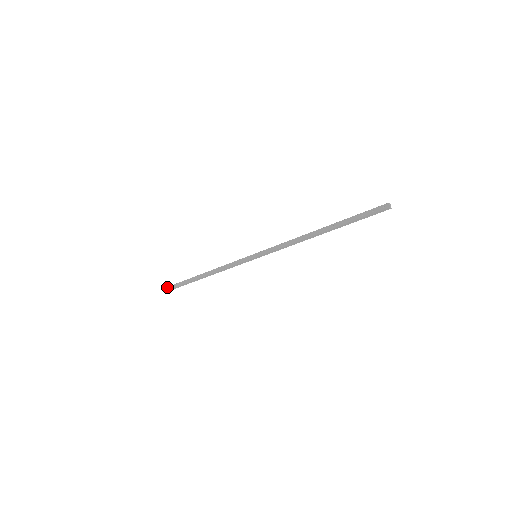
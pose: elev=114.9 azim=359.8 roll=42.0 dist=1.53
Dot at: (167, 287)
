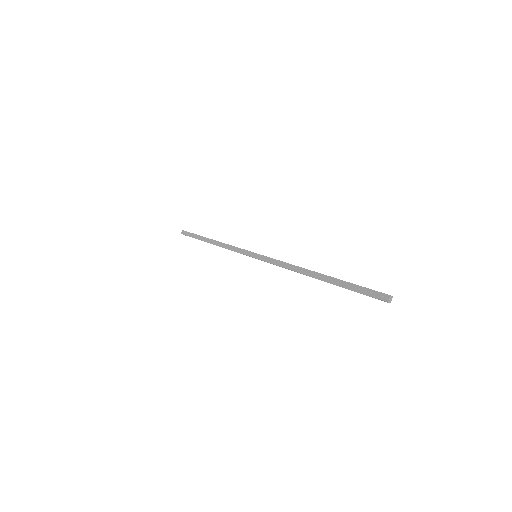
Dot at: (183, 231)
